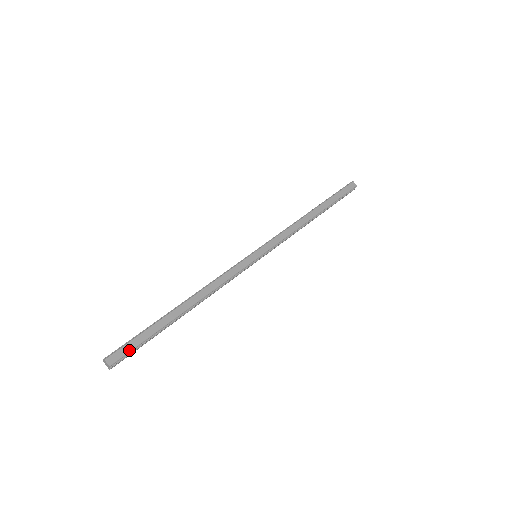
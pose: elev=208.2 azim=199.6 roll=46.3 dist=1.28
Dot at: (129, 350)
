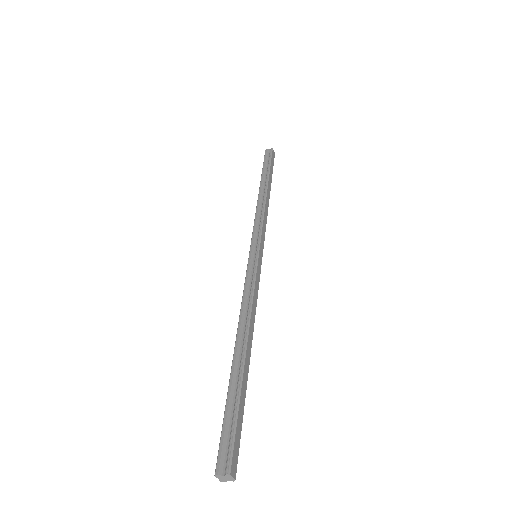
Dot at: (239, 443)
